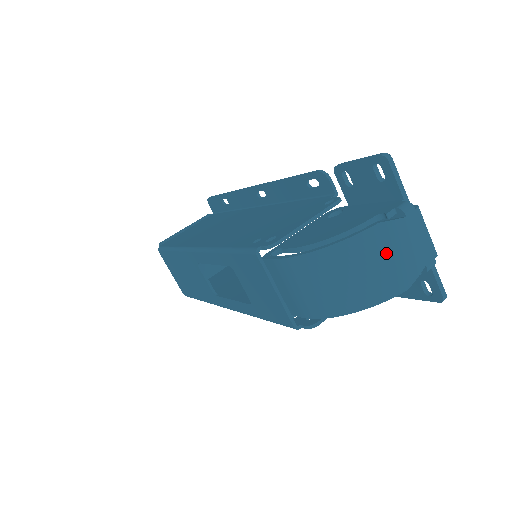
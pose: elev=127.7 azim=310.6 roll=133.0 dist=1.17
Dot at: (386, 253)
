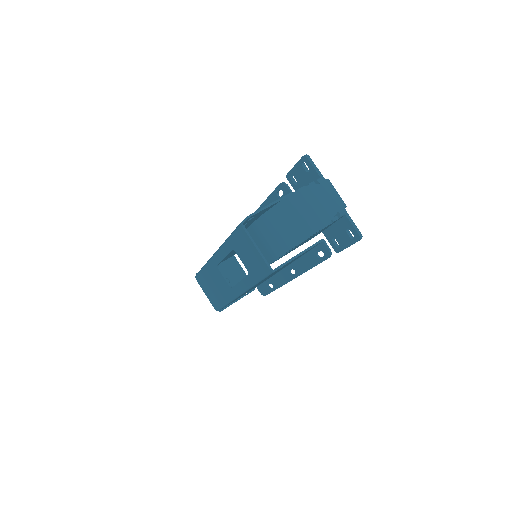
Dot at: (310, 204)
